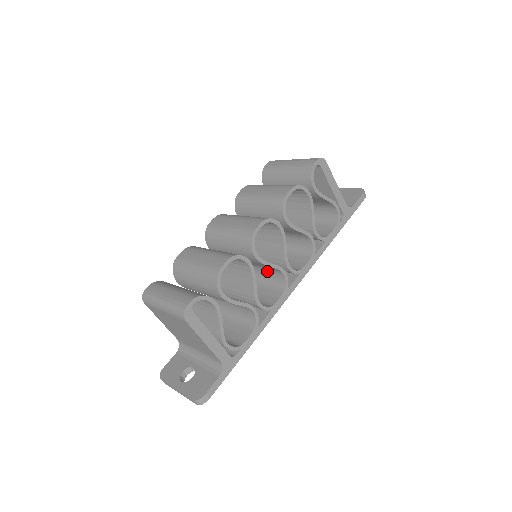
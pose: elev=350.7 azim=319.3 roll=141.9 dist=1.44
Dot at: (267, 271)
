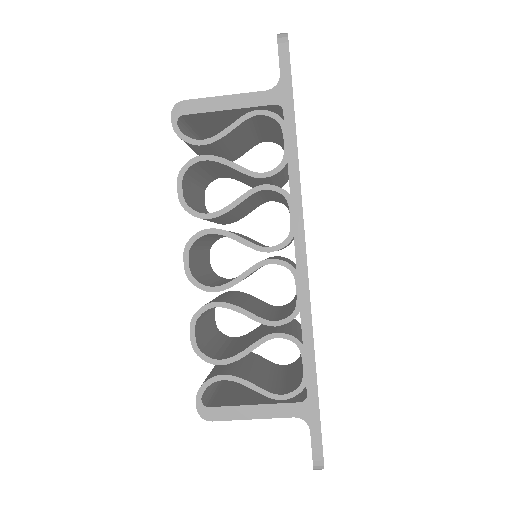
Dot at: occluded
